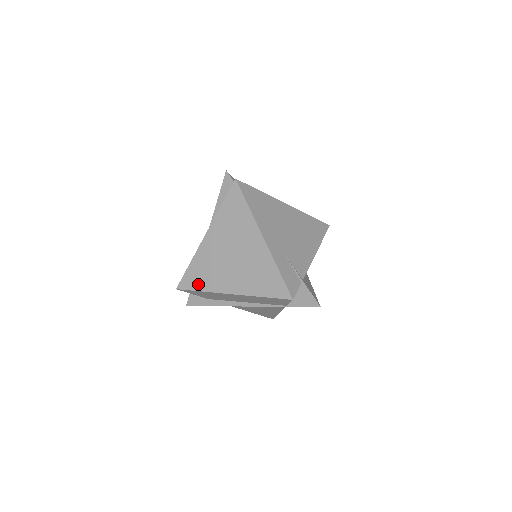
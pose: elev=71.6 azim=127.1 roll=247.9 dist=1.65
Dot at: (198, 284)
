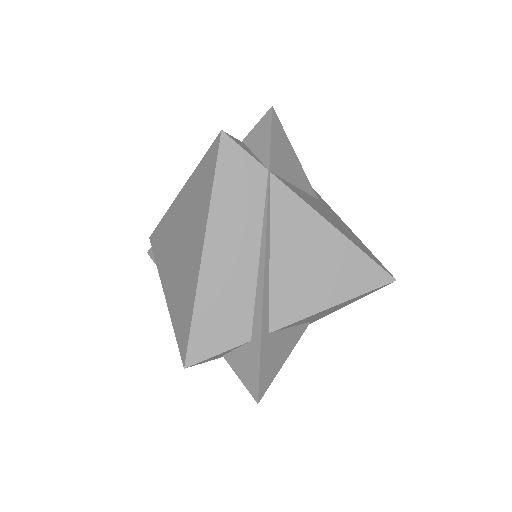
Dot at: (187, 317)
